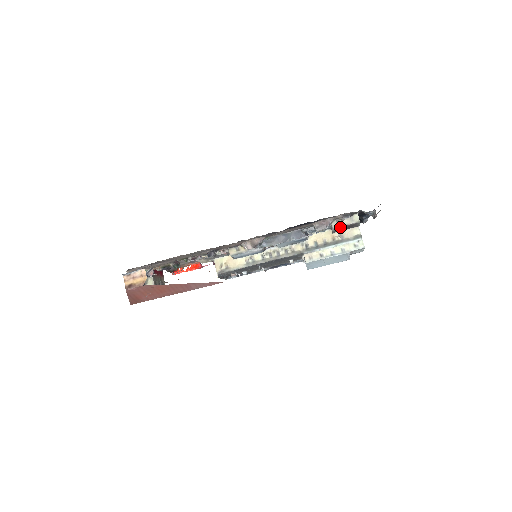
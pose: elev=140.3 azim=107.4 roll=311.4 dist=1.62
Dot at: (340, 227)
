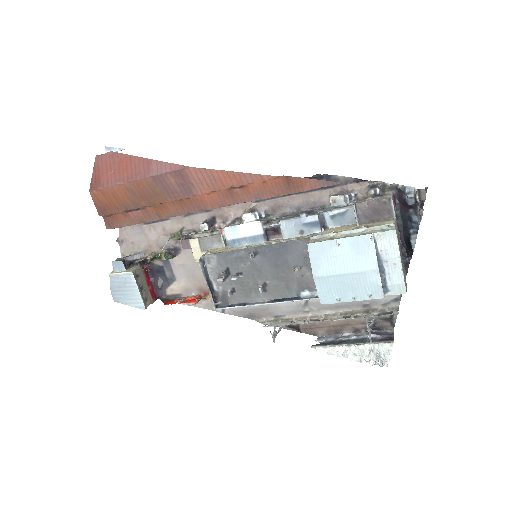
Dot at: (364, 205)
